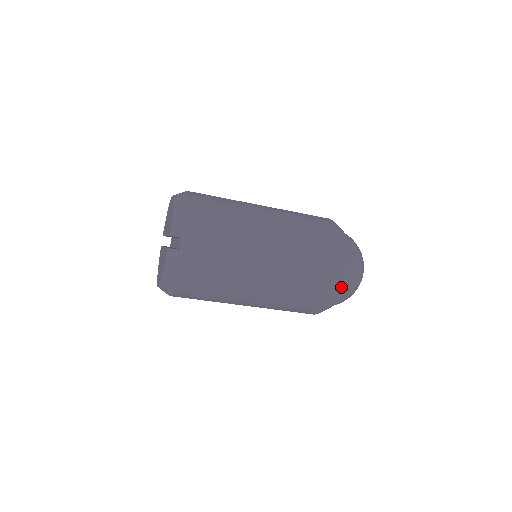
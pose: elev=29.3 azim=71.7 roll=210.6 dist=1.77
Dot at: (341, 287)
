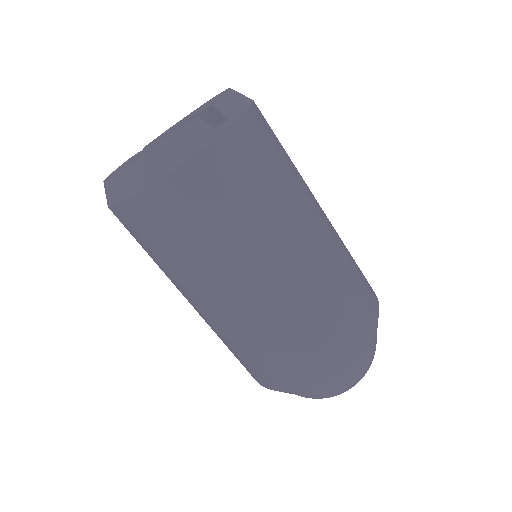
Dot at: (352, 366)
